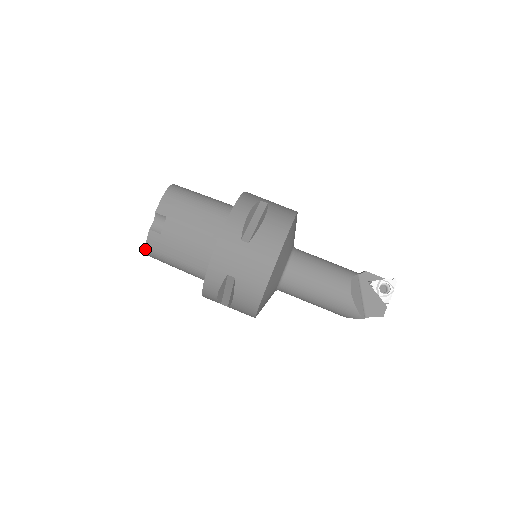
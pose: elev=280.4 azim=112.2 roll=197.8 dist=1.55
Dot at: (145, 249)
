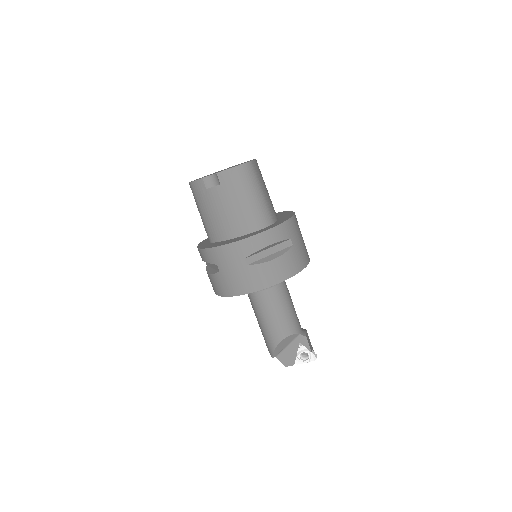
Dot at: (190, 182)
